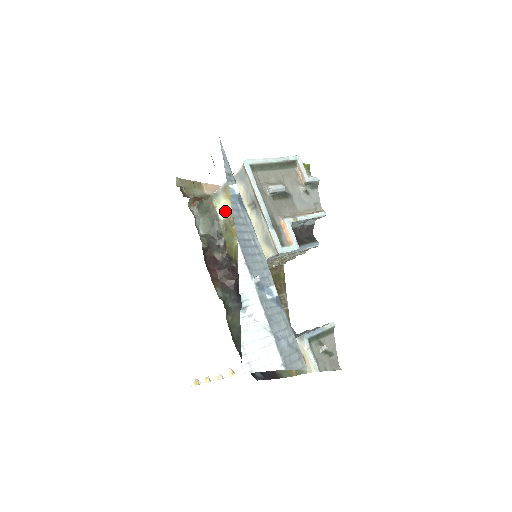
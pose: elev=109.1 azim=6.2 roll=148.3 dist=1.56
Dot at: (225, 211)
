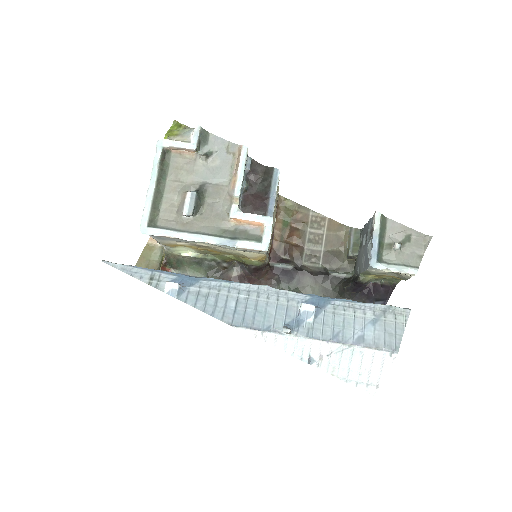
Dot at: (190, 250)
